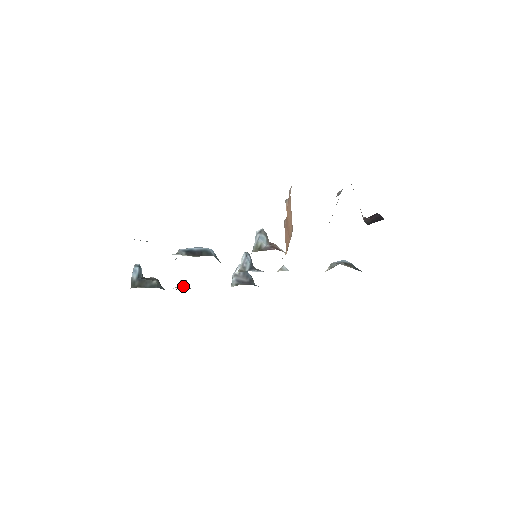
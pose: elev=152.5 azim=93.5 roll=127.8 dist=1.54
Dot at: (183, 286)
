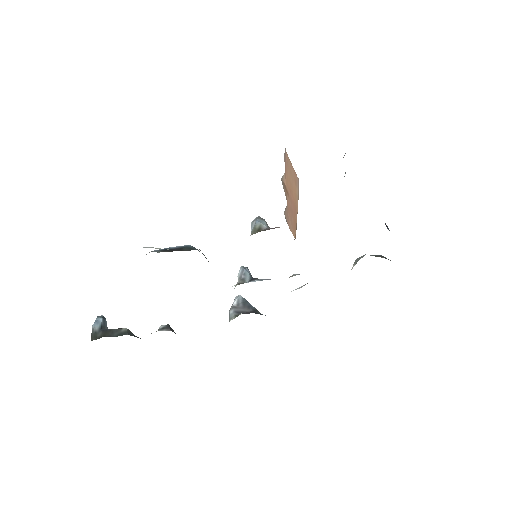
Dot at: (164, 330)
